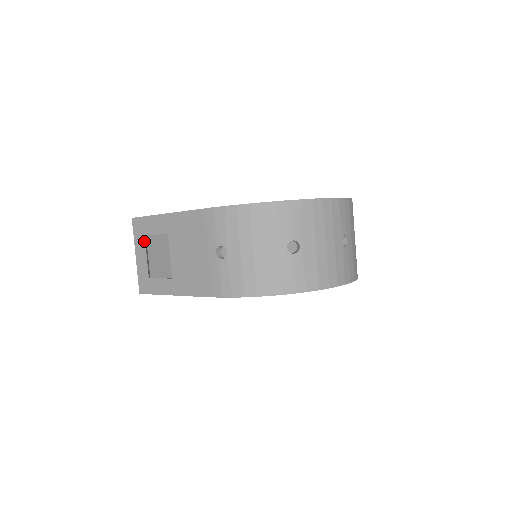
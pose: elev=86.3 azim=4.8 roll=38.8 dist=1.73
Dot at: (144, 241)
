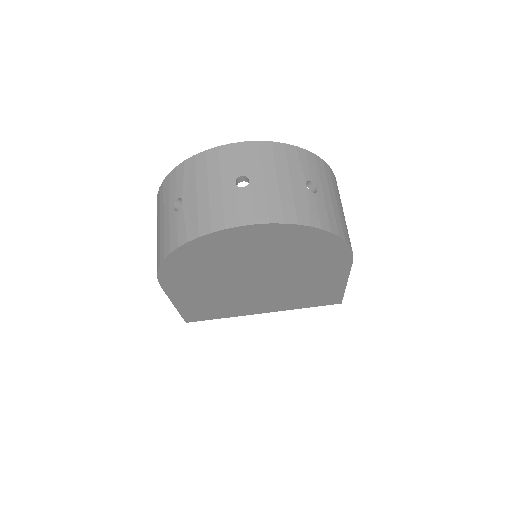
Dot at: occluded
